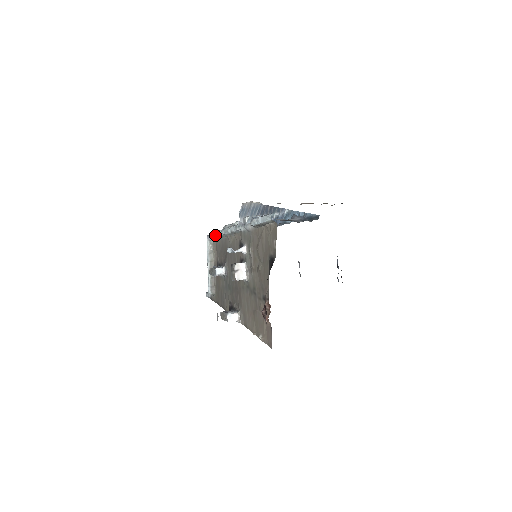
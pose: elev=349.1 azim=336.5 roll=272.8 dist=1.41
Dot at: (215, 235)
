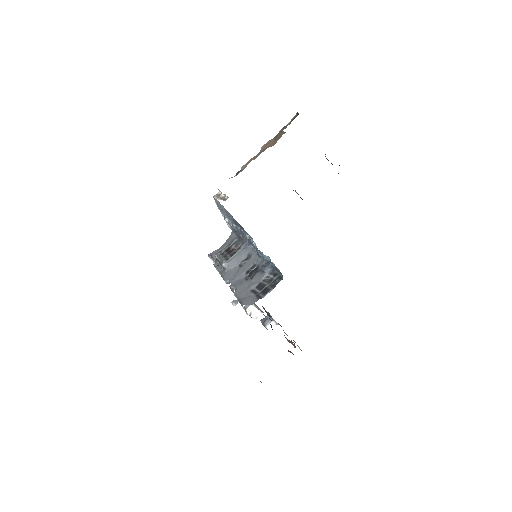
Dot at: occluded
